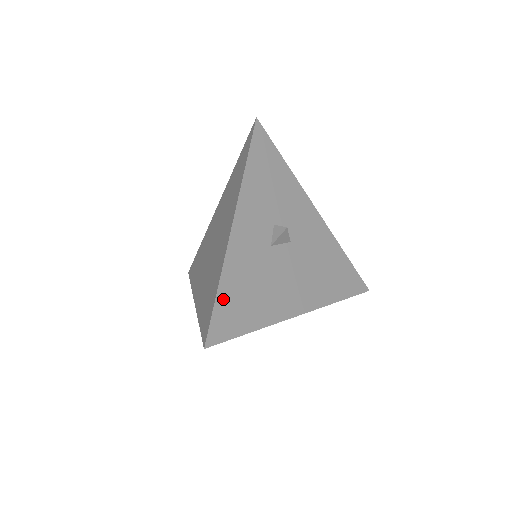
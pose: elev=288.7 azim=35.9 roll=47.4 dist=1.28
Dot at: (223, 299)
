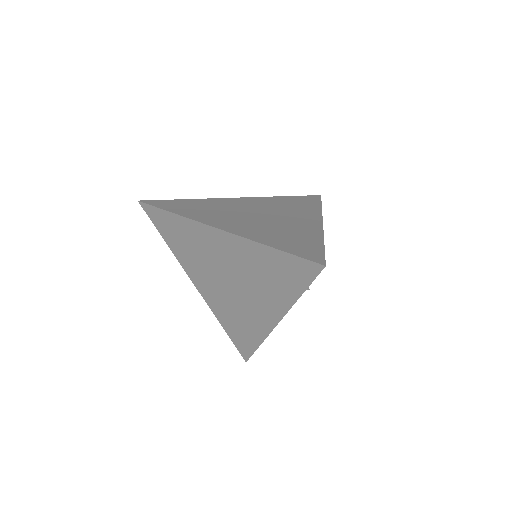
Dot at: occluded
